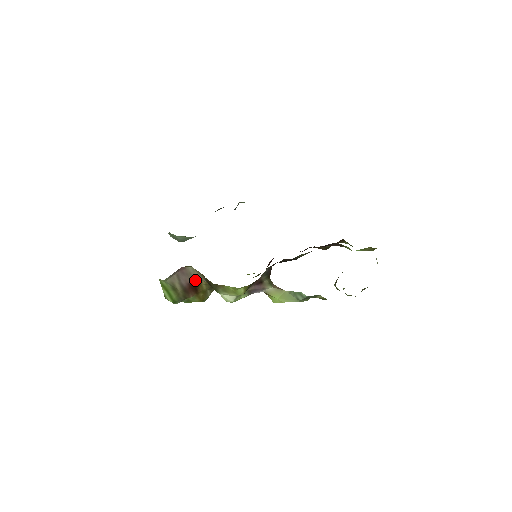
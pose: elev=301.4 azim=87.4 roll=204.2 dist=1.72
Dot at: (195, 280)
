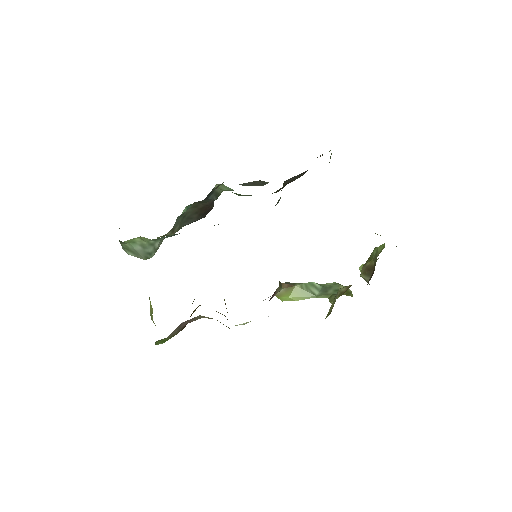
Dot at: occluded
